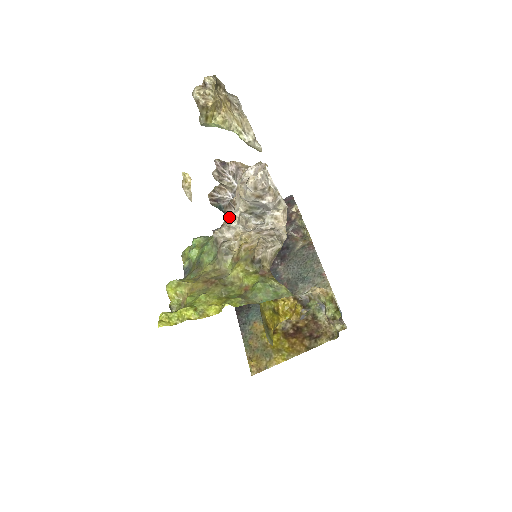
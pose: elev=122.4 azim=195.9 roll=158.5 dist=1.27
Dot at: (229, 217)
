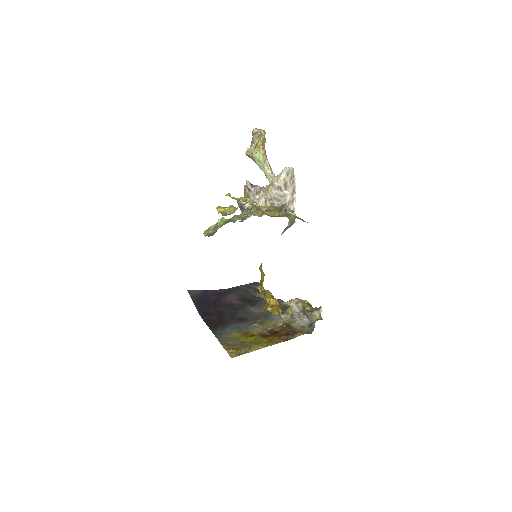
Dot at: (261, 195)
